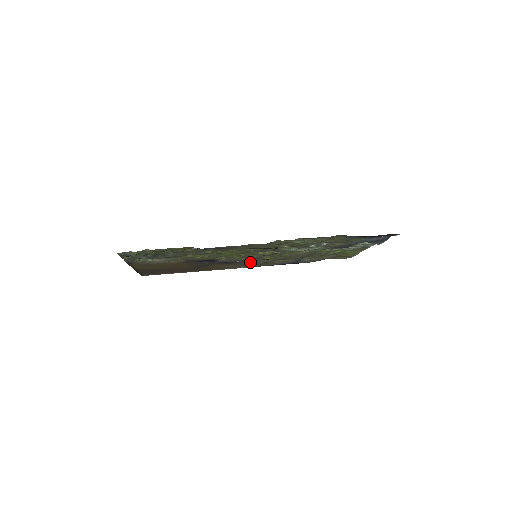
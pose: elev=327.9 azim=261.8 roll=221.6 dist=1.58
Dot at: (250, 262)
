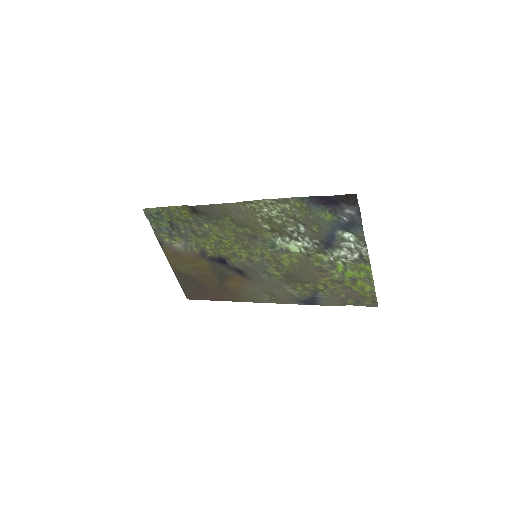
Dot at: (262, 280)
